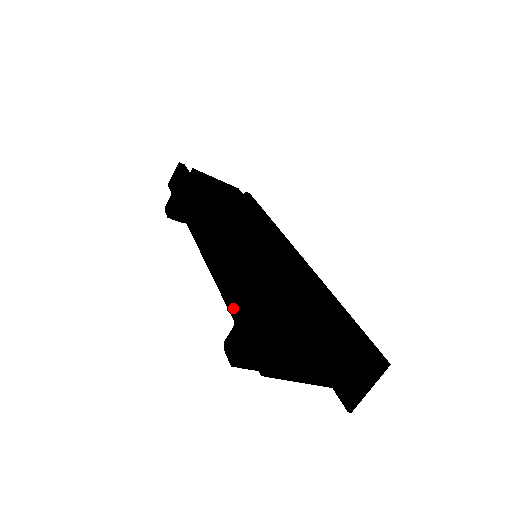
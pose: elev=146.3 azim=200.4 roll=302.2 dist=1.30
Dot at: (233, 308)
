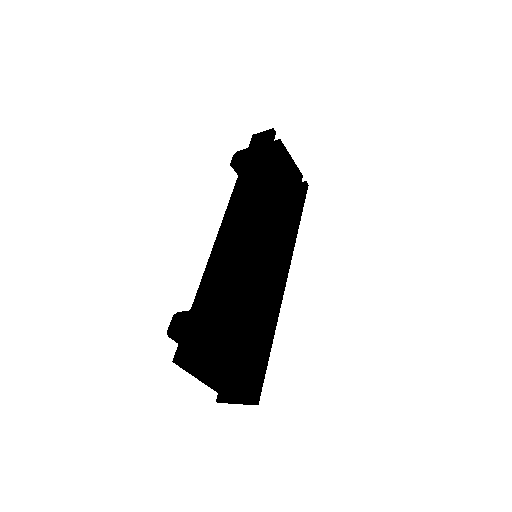
Dot at: (198, 299)
